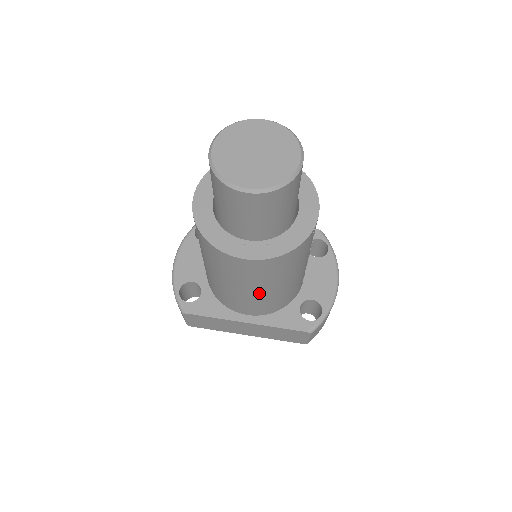
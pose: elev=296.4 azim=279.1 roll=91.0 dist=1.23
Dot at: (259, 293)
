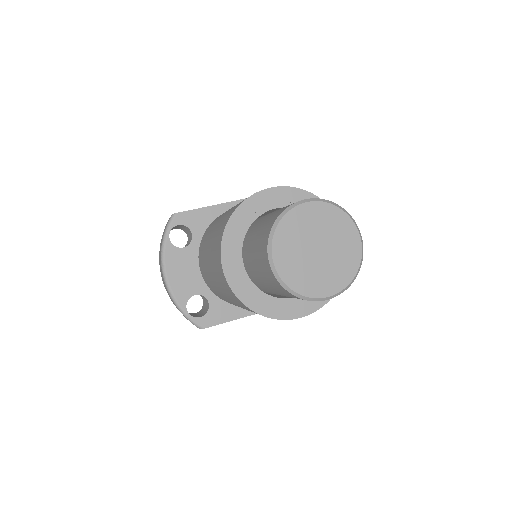
Dot at: occluded
